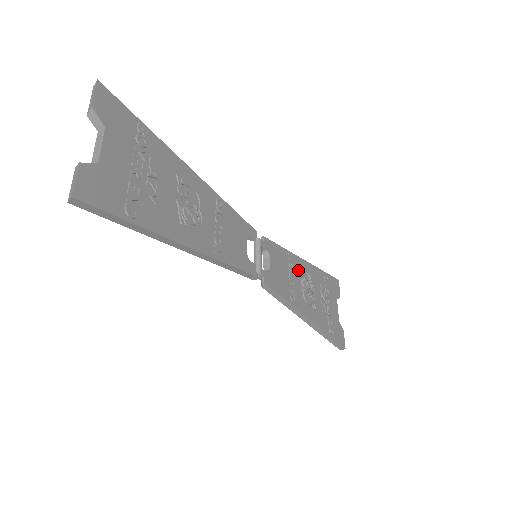
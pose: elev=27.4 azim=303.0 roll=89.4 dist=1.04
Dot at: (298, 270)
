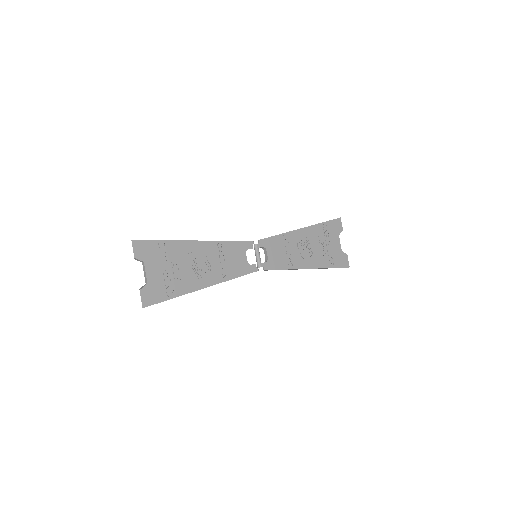
Dot at: (294, 241)
